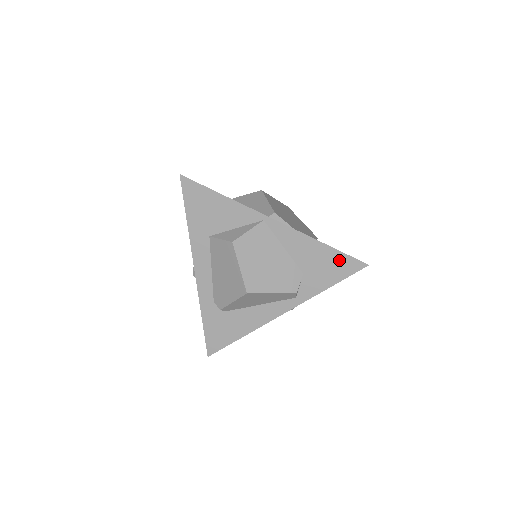
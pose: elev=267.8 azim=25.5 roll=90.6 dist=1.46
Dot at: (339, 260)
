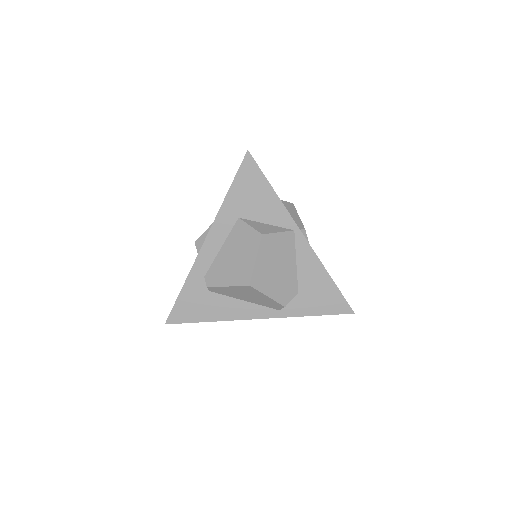
Dot at: (334, 297)
